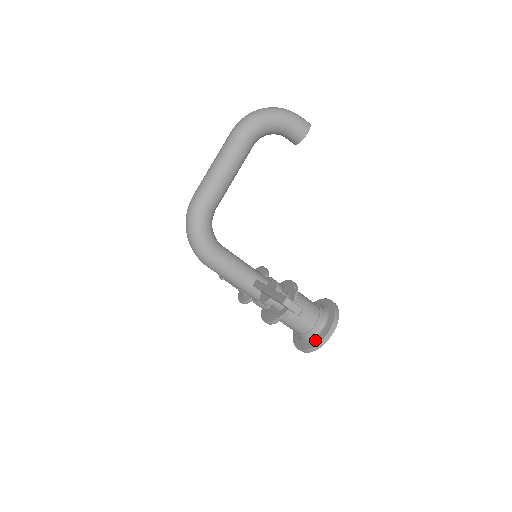
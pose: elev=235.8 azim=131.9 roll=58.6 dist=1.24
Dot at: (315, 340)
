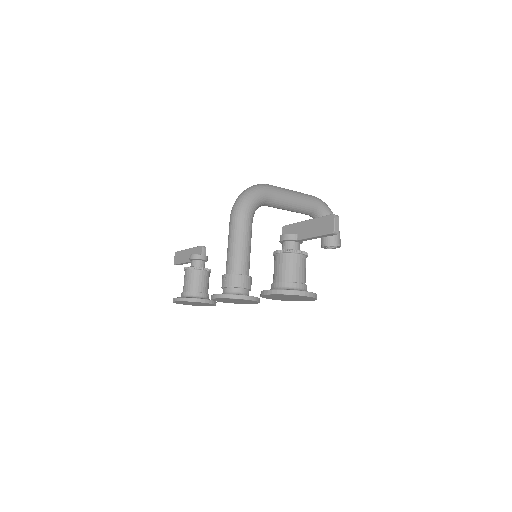
Dot at: (294, 289)
